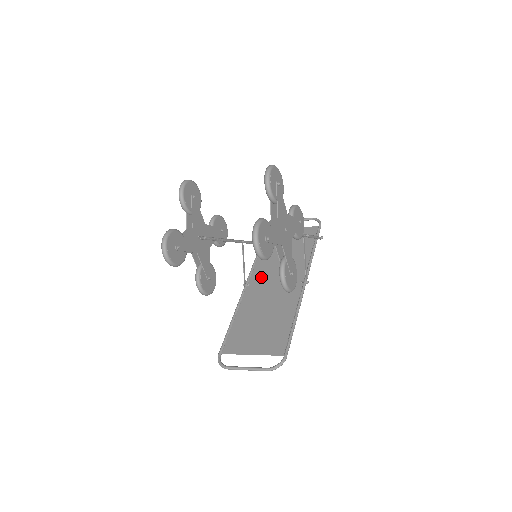
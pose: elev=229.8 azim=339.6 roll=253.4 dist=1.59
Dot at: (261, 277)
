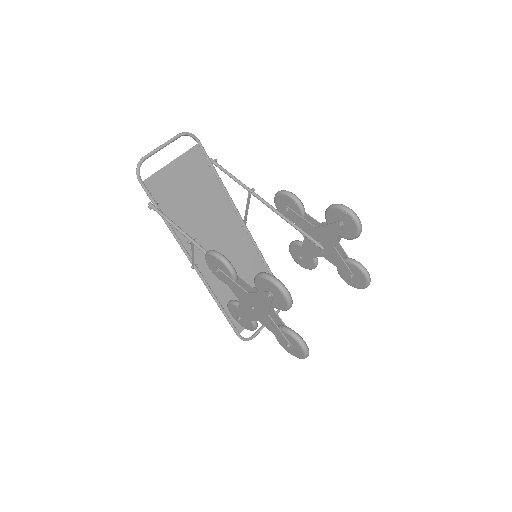
Dot at: occluded
